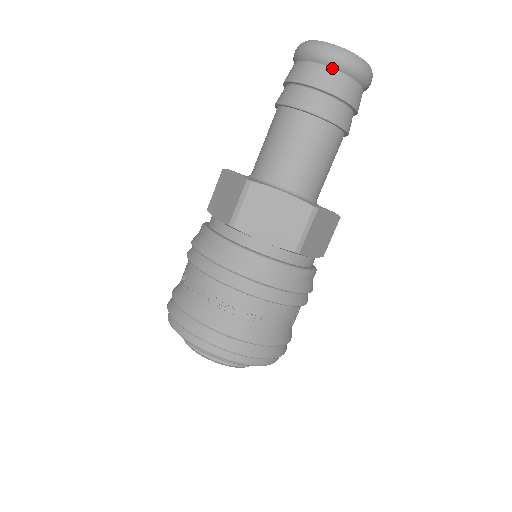
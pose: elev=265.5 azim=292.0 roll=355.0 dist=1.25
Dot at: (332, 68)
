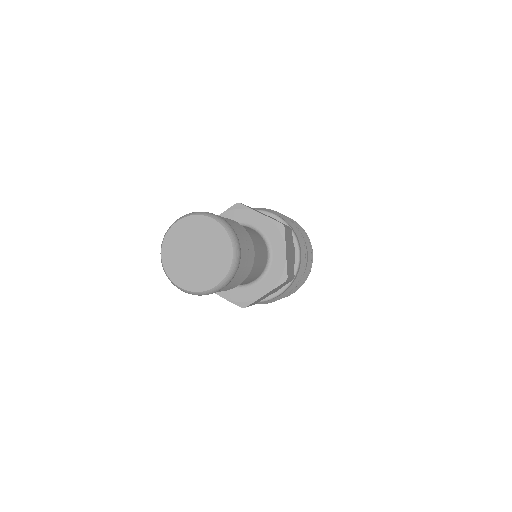
Dot at: occluded
